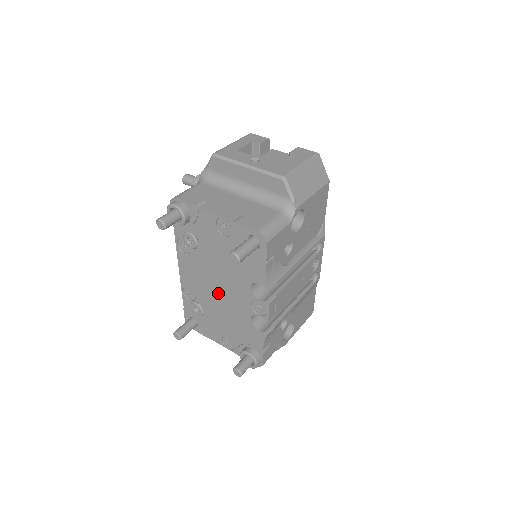
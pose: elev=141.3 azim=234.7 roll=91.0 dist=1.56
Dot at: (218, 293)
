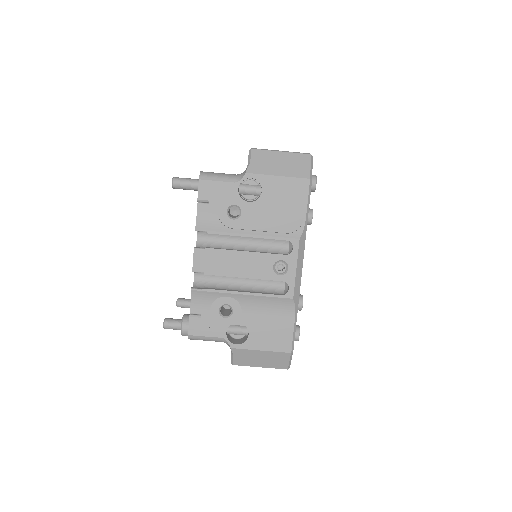
Dot at: occluded
